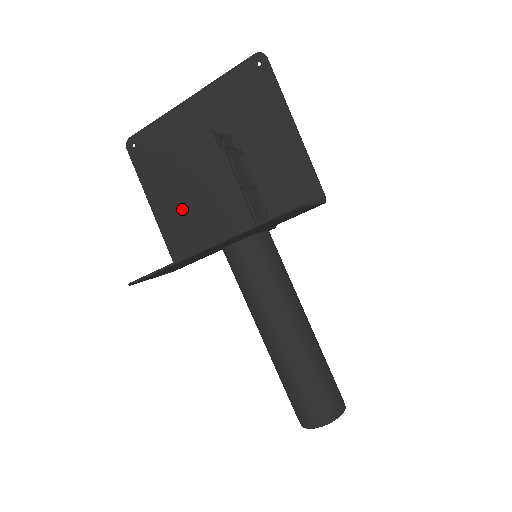
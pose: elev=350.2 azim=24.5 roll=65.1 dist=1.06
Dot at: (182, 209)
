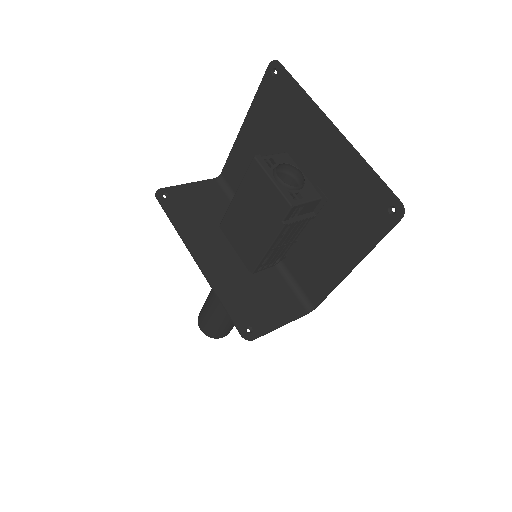
Dot at: occluded
